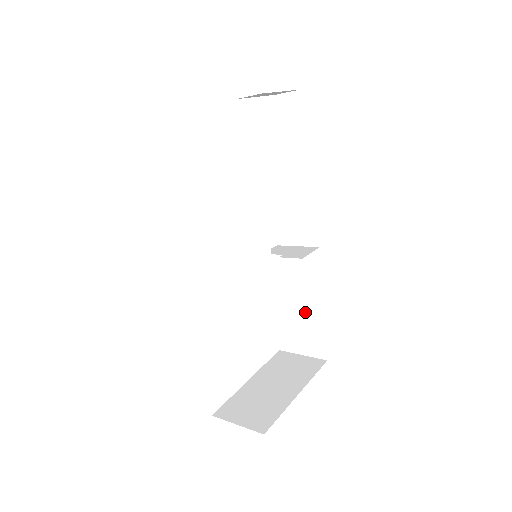
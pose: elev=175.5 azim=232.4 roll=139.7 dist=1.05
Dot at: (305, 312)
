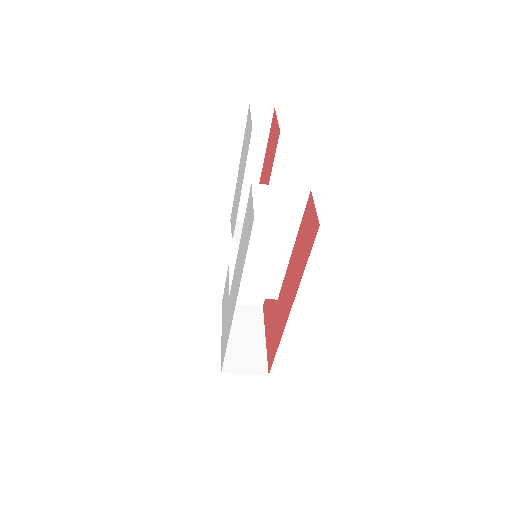
Dot at: occluded
